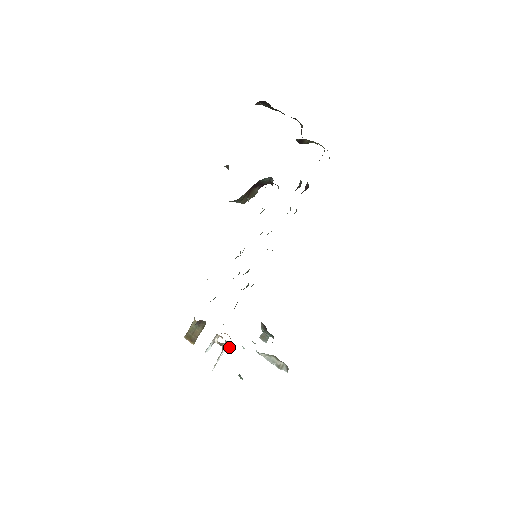
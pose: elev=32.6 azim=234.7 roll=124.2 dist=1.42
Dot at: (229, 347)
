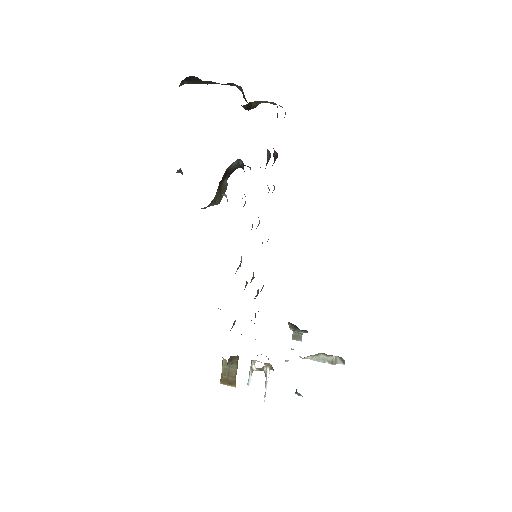
Dot at: (272, 368)
